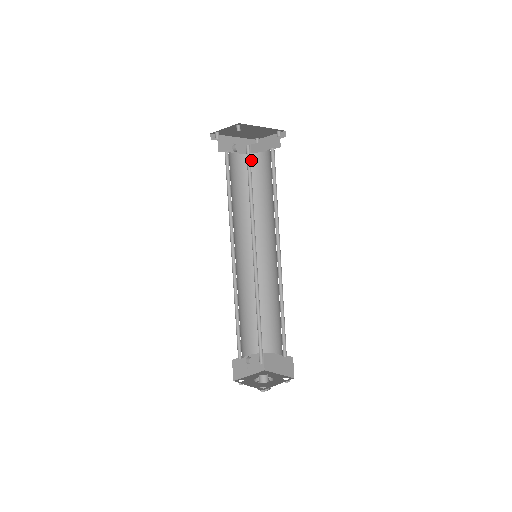
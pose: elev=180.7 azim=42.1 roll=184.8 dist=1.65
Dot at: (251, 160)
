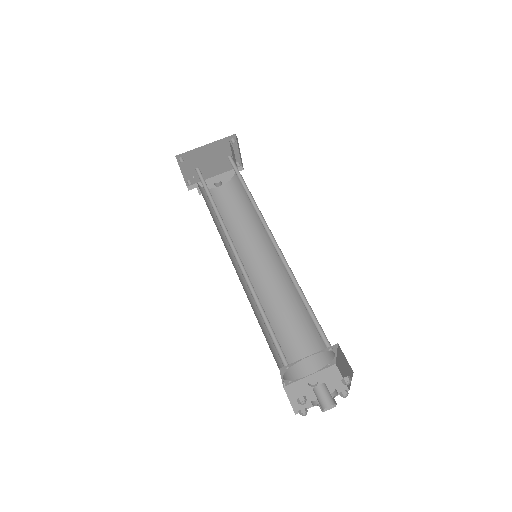
Dot at: (234, 182)
